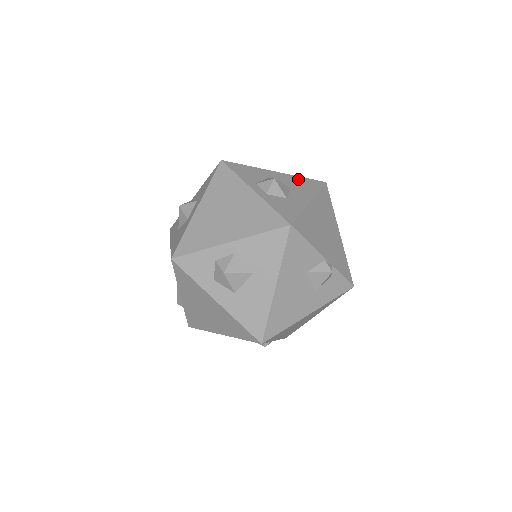
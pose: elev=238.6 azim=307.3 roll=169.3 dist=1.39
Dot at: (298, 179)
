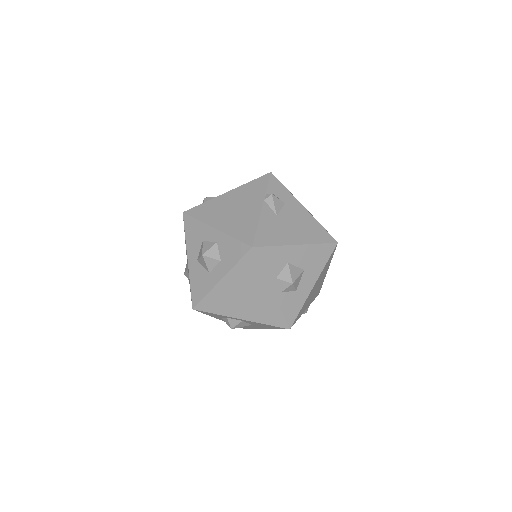
Dot at: (314, 250)
